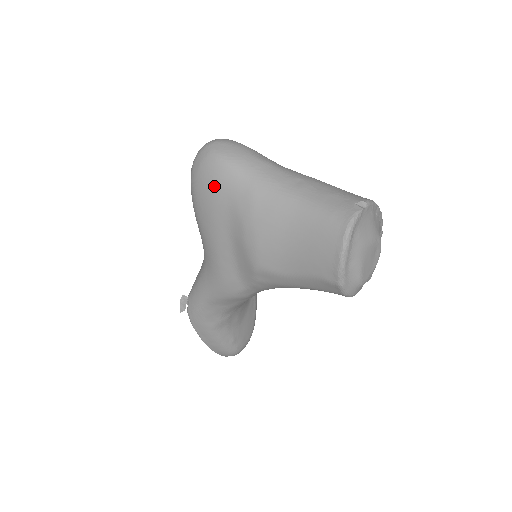
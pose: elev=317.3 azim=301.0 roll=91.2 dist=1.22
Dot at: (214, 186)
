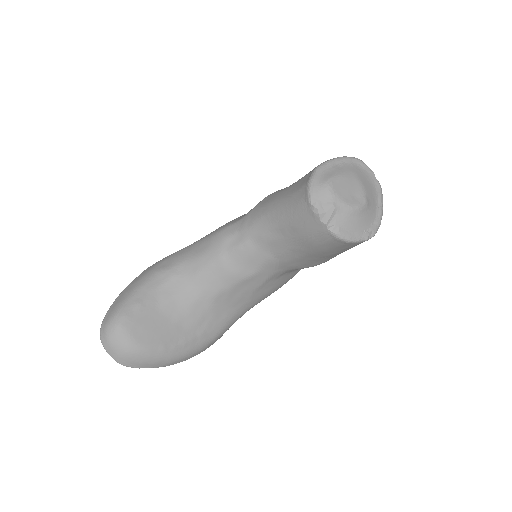
Dot at: occluded
